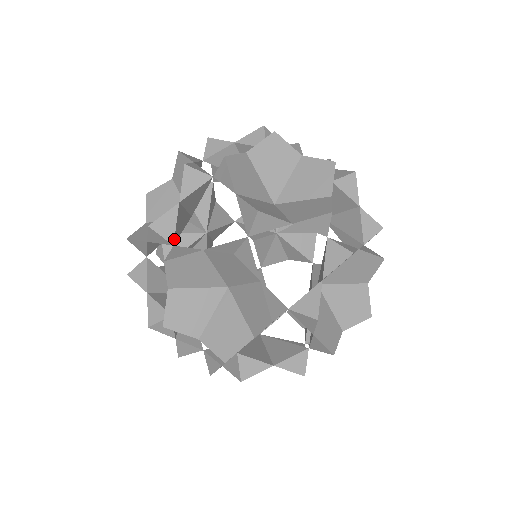
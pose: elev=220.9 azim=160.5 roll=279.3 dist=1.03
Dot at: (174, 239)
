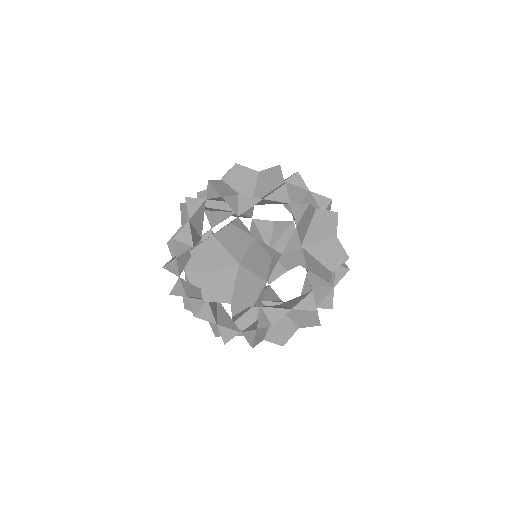
Dot at: (193, 243)
